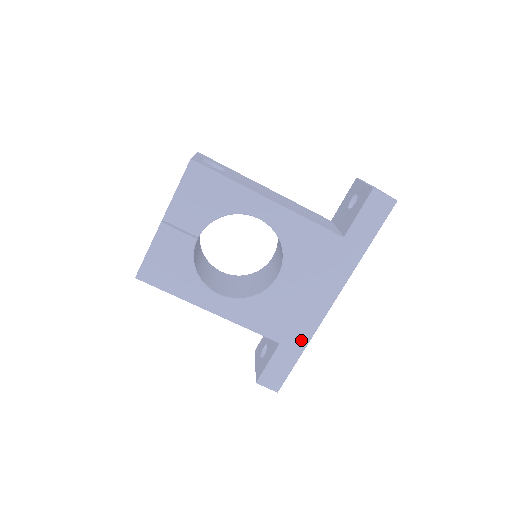
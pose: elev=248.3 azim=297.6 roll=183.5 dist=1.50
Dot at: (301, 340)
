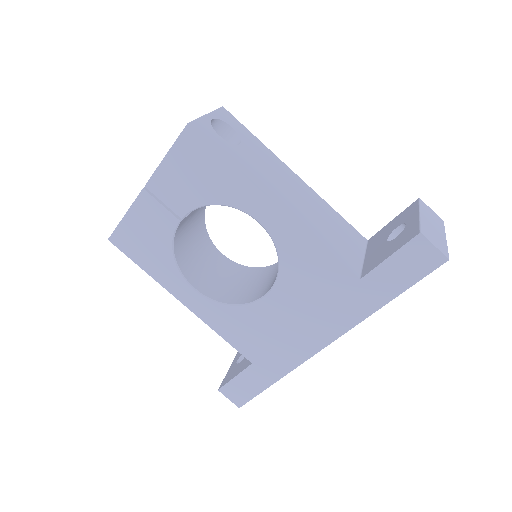
Dot at: (277, 369)
